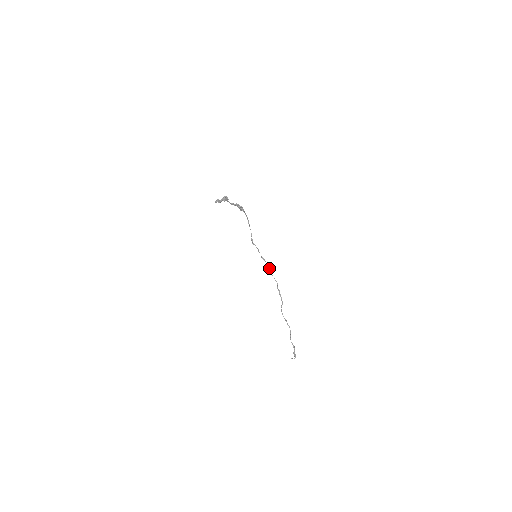
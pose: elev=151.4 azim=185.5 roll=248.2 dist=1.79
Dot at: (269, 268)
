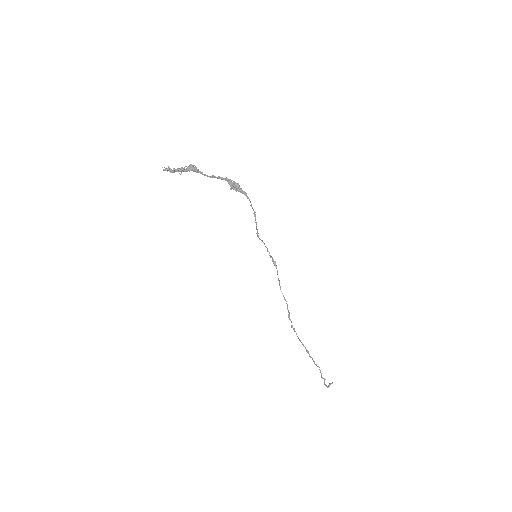
Dot at: (278, 279)
